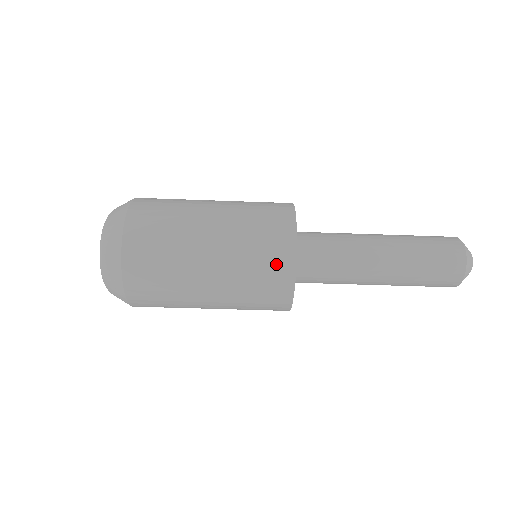
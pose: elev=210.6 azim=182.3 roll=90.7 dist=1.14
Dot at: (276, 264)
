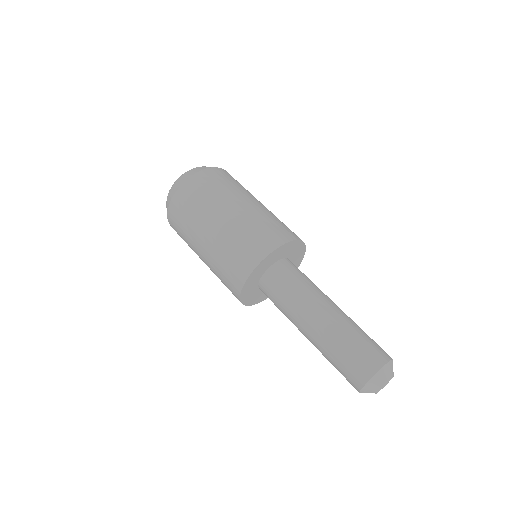
Dot at: (233, 278)
